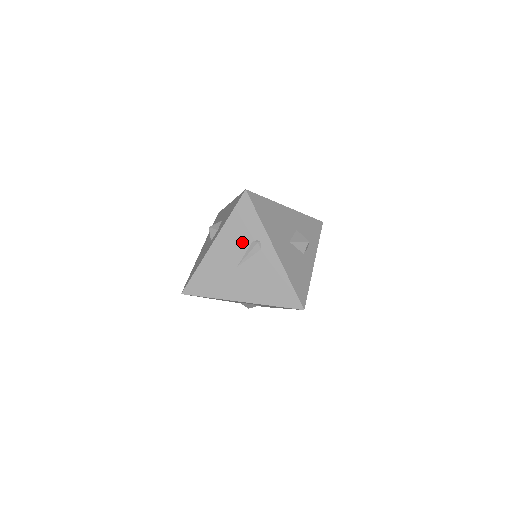
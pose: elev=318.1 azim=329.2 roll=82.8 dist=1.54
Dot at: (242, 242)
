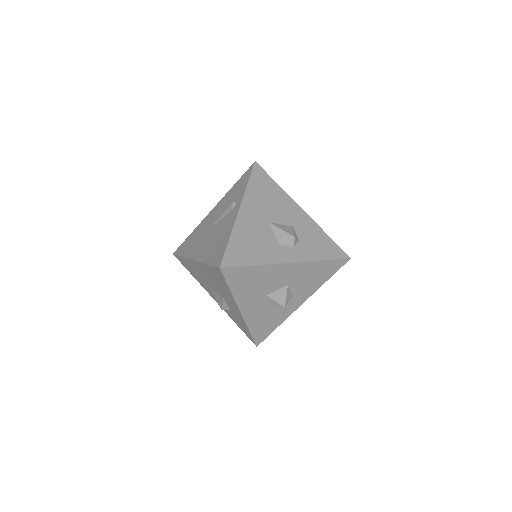
Dot at: (227, 205)
